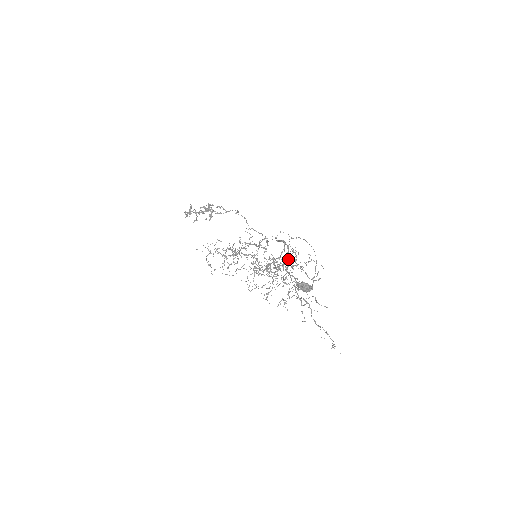
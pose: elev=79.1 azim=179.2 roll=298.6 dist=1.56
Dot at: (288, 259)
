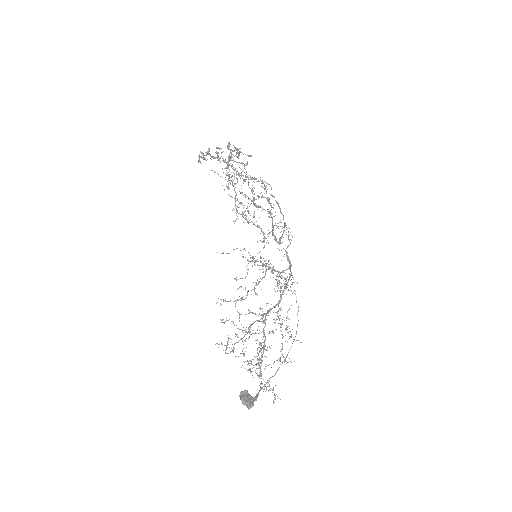
Dot at: (280, 295)
